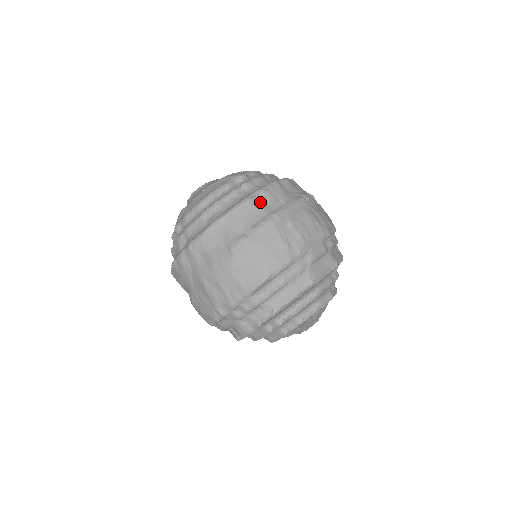
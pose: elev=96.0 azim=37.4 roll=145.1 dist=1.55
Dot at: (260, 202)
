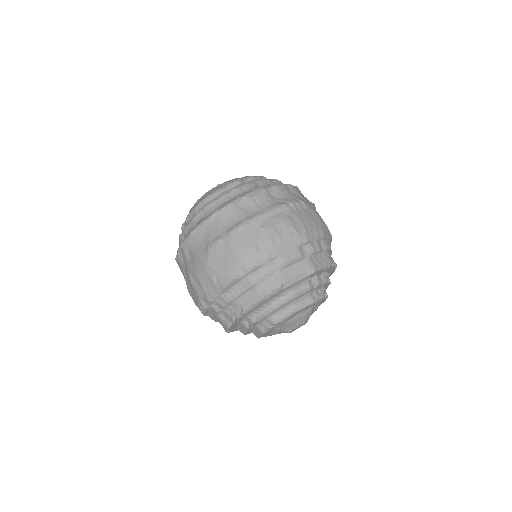
Dot at: (240, 207)
